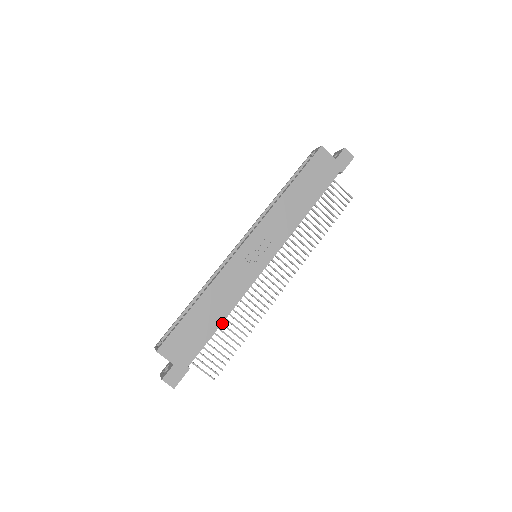
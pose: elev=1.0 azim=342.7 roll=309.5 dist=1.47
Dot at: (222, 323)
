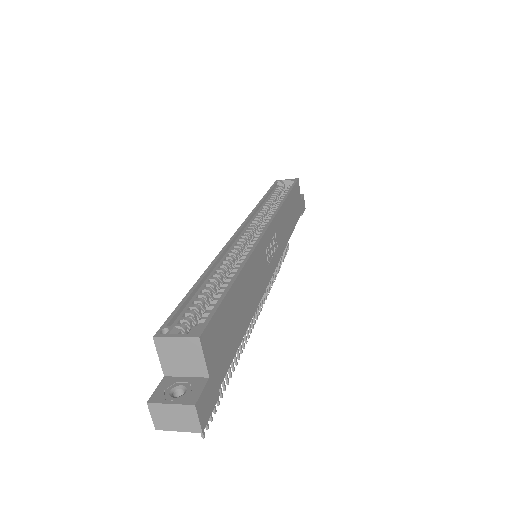
Dot at: occluded
